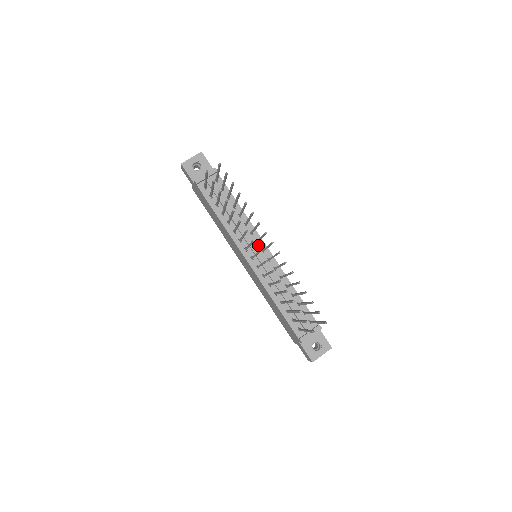
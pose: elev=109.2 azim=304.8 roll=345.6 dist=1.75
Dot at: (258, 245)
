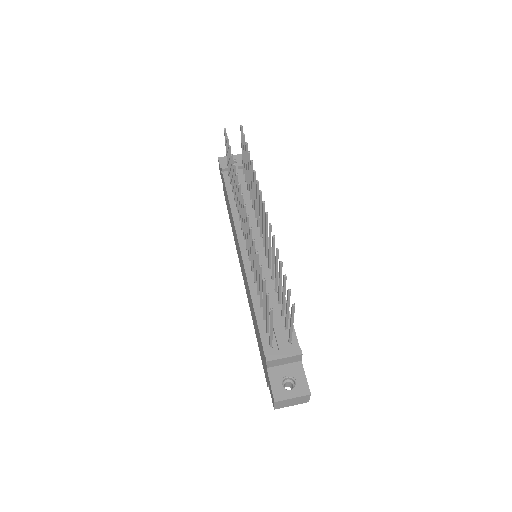
Dot at: (261, 239)
